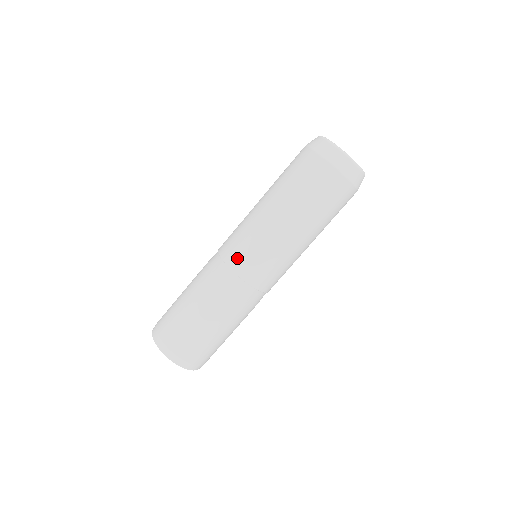
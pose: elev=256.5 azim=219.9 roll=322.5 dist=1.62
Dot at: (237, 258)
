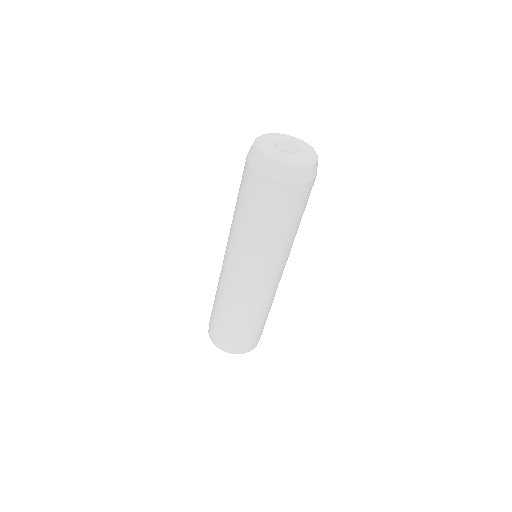
Dot at: (226, 264)
